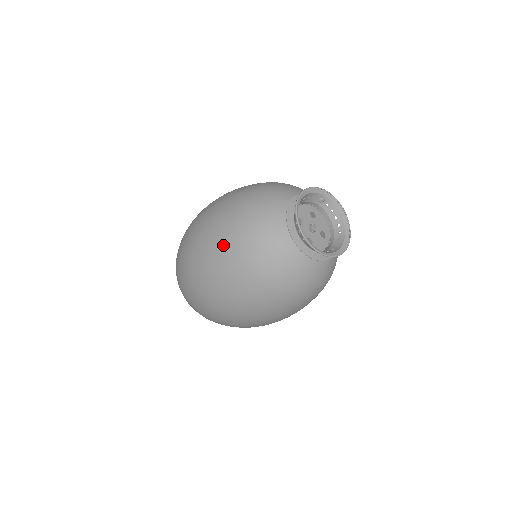
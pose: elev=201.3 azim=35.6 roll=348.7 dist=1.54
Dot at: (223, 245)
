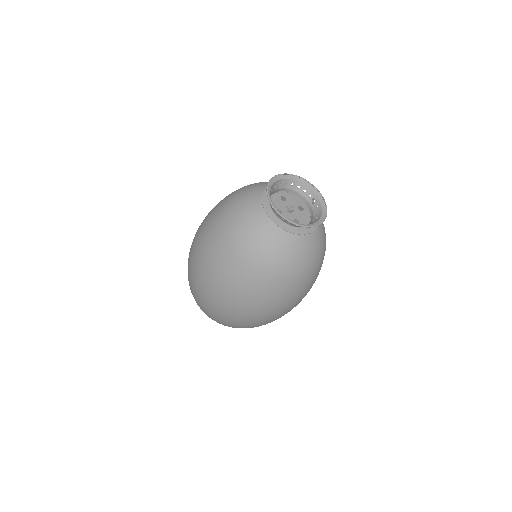
Dot at: occluded
